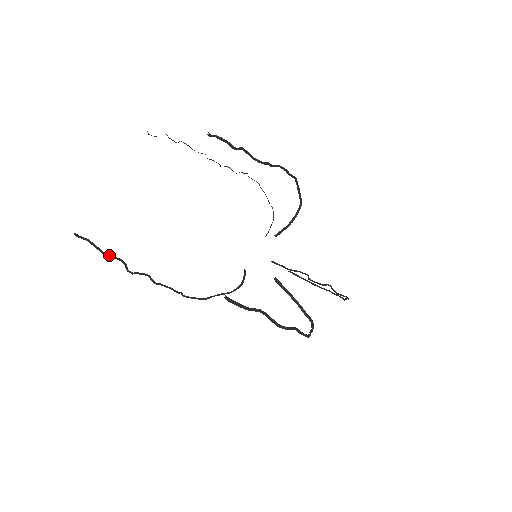
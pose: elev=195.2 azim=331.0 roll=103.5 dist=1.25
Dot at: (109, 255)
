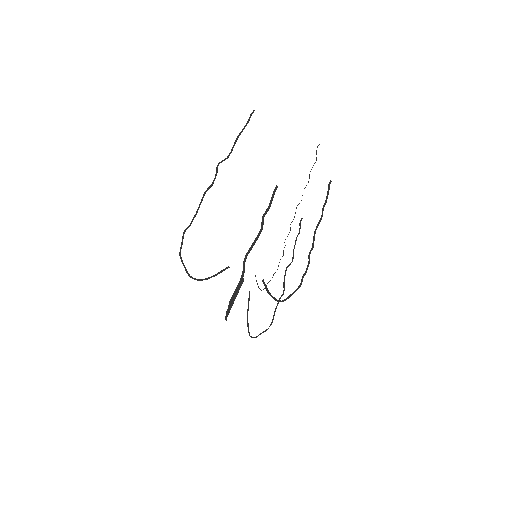
Dot at: occluded
